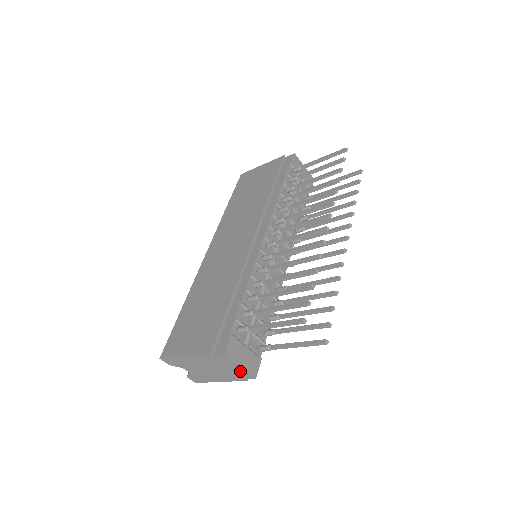
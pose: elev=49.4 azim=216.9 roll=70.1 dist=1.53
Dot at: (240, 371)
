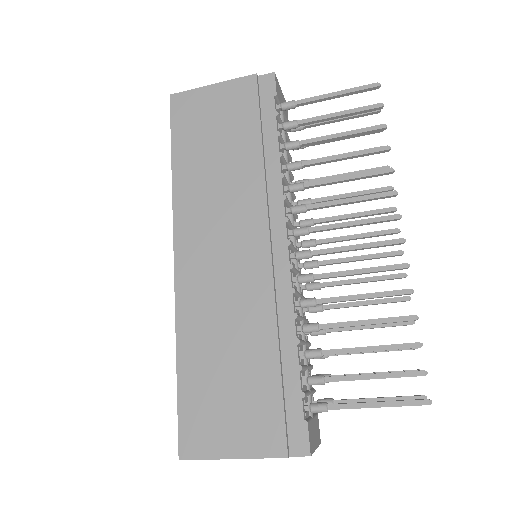
Dot at: occluded
